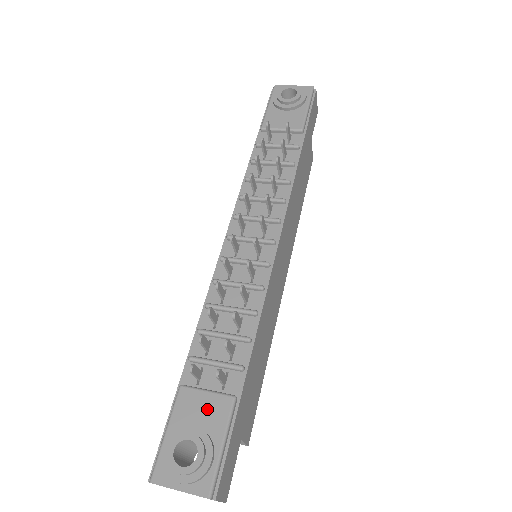
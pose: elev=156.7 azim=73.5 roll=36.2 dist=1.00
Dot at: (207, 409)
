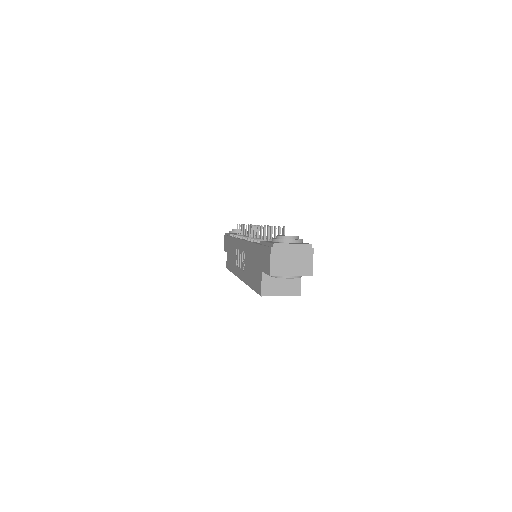
Dot at: occluded
